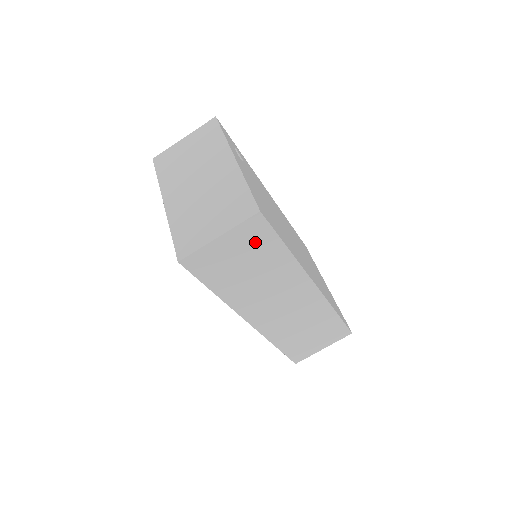
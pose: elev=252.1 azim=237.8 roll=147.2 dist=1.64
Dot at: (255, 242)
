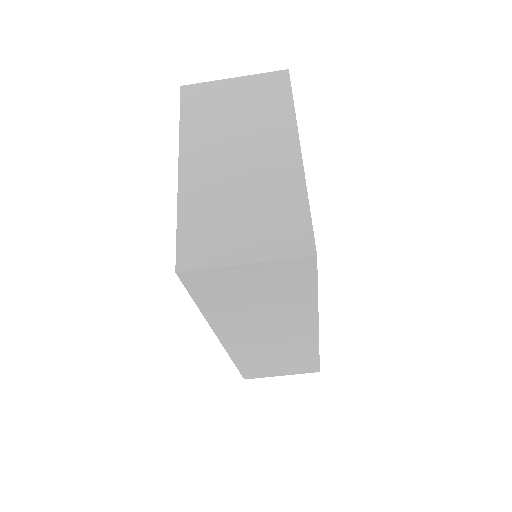
Dot at: (286, 281)
